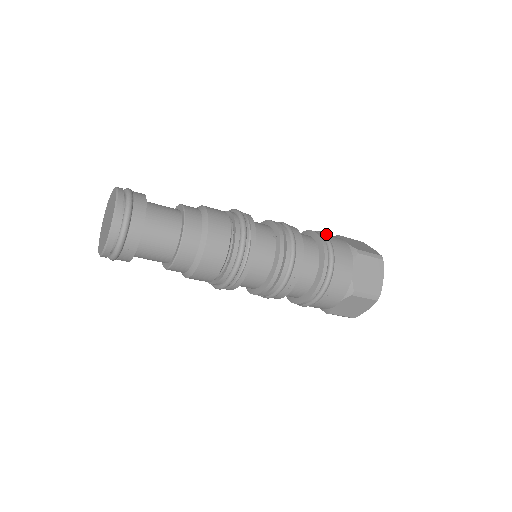
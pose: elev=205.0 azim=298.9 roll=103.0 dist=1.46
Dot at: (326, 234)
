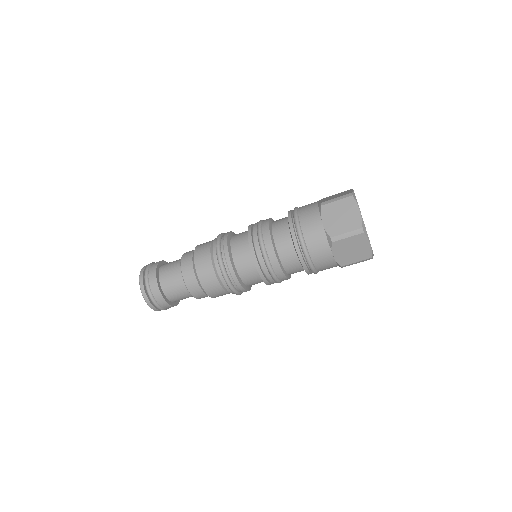
Dot at: occluded
